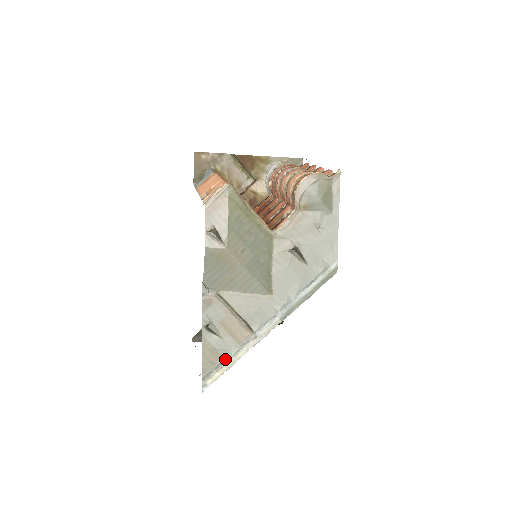
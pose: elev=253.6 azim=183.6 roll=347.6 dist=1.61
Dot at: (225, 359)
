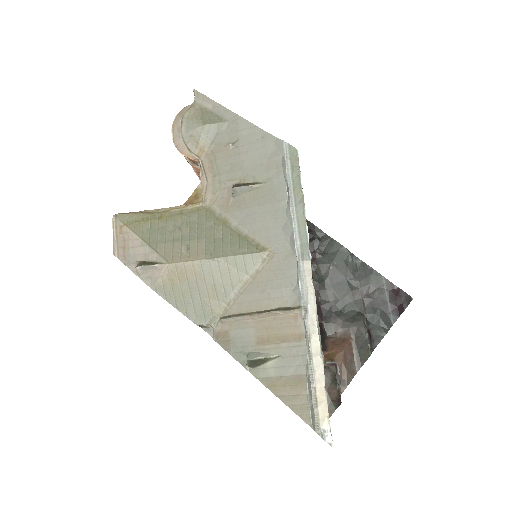
Dot at: (307, 374)
